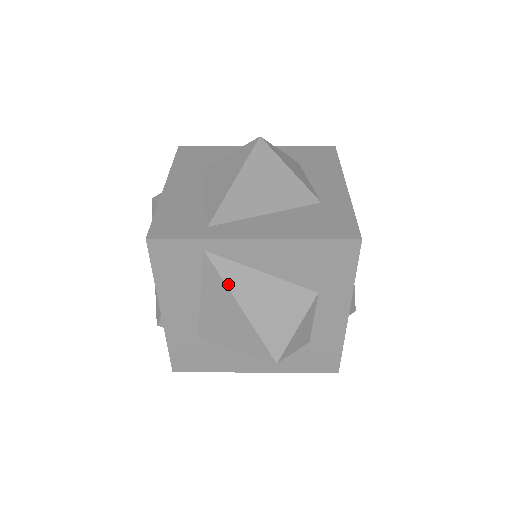
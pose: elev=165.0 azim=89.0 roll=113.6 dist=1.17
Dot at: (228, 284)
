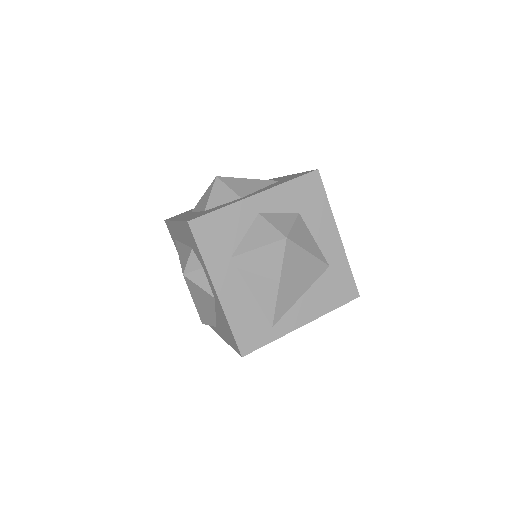
Dot at: occluded
